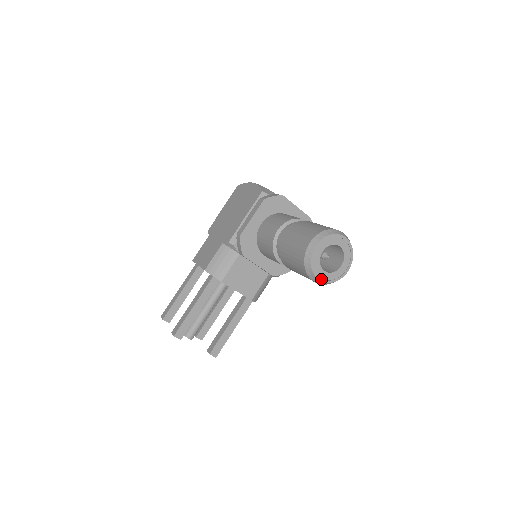
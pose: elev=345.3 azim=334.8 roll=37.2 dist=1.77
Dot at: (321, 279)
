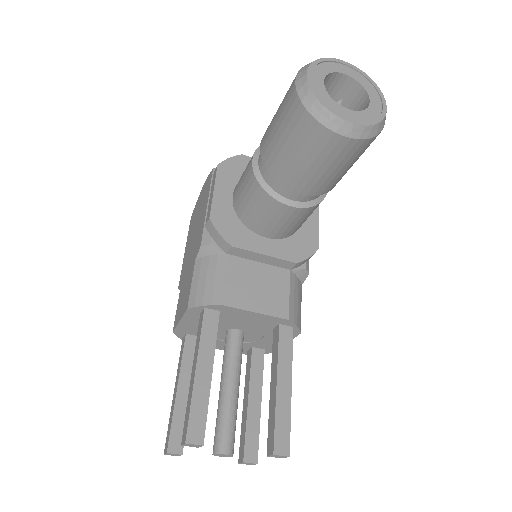
Dot at: (352, 121)
